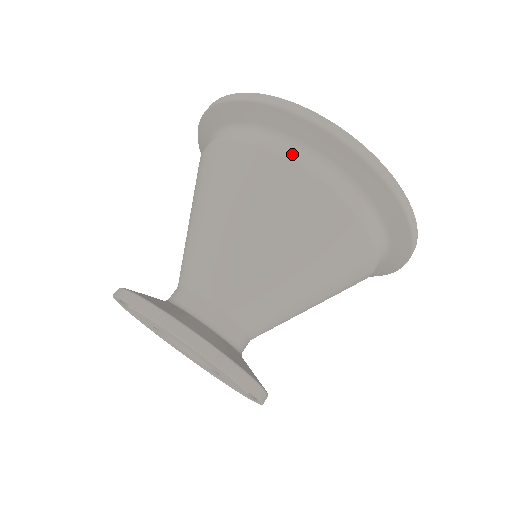
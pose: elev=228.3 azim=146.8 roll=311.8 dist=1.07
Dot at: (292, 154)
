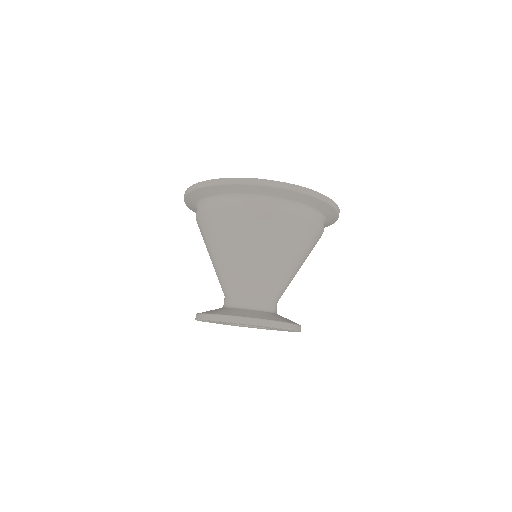
Dot at: (247, 203)
